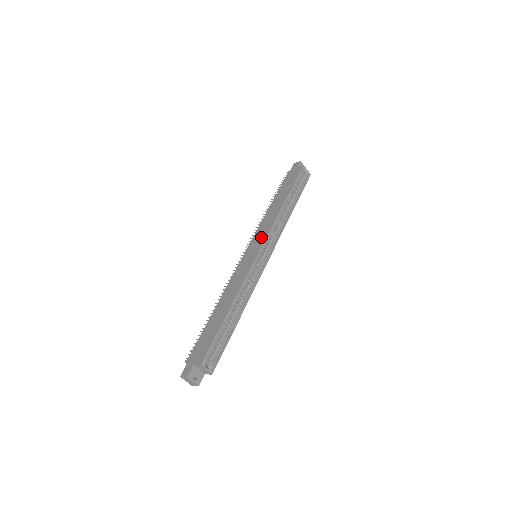
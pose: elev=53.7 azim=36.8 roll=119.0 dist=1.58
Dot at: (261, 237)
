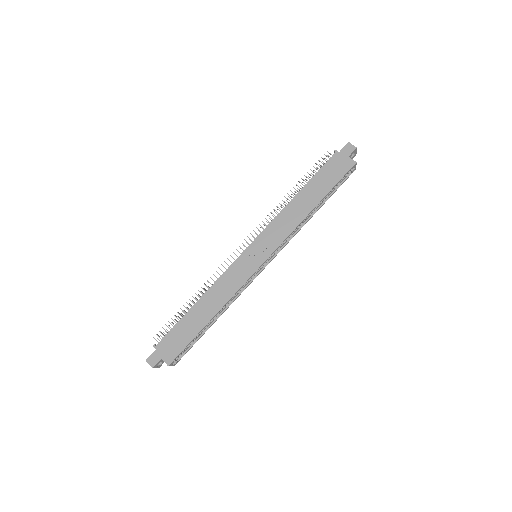
Dot at: (271, 243)
